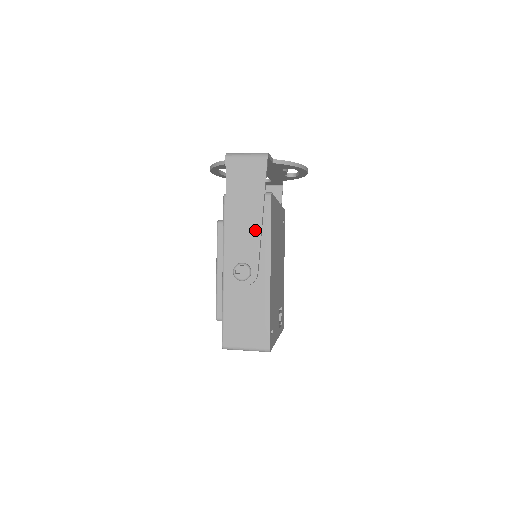
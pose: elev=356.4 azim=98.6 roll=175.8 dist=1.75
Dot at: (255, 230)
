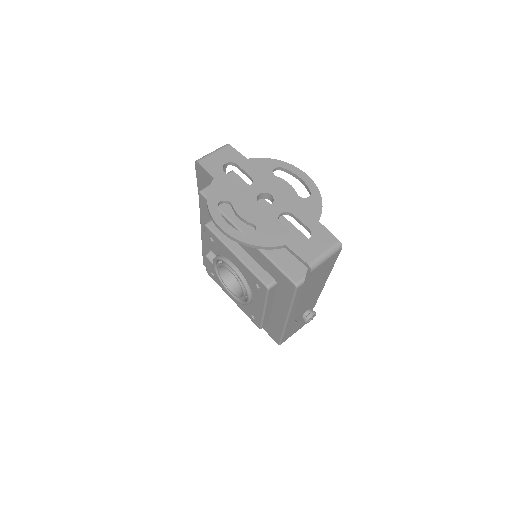
Dot at: (320, 291)
